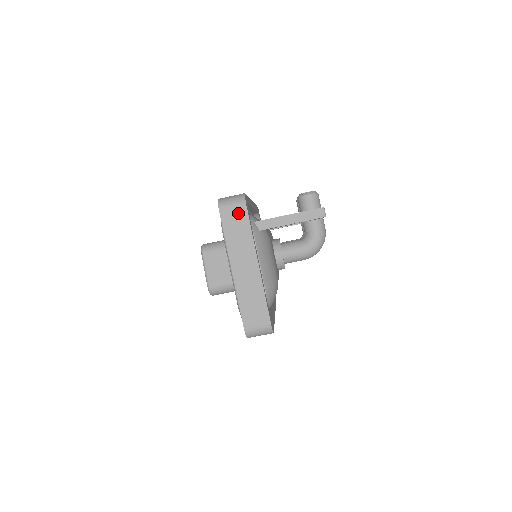
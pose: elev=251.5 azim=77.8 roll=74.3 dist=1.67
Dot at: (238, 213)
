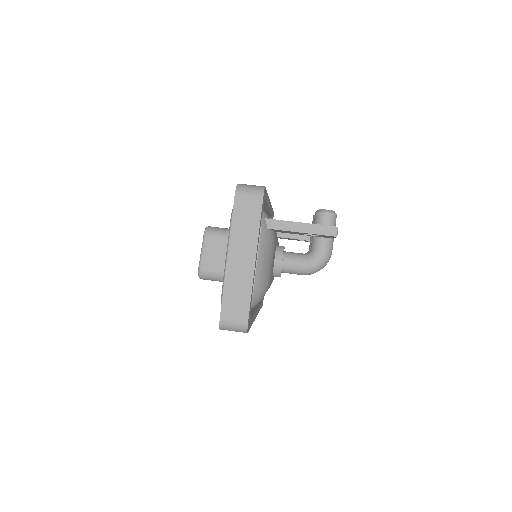
Dot at: (252, 203)
